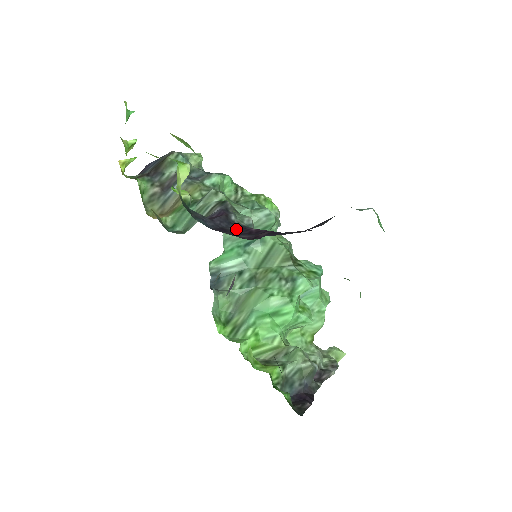
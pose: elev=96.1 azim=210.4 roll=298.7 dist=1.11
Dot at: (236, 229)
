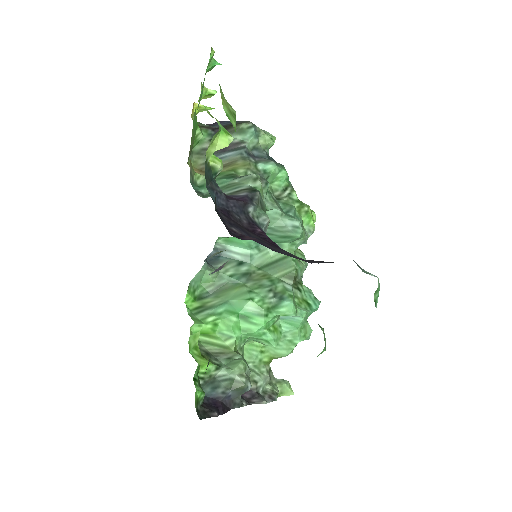
Dot at: (243, 220)
